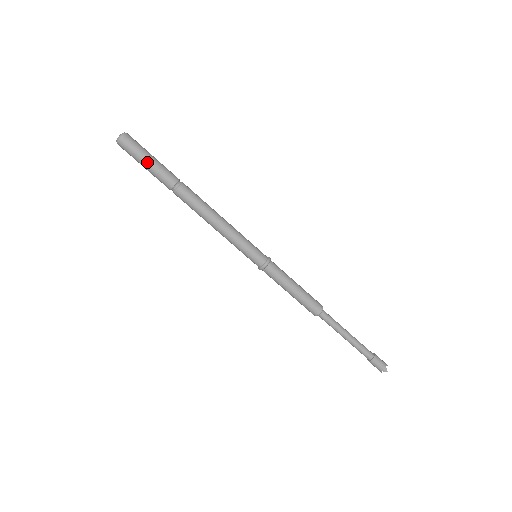
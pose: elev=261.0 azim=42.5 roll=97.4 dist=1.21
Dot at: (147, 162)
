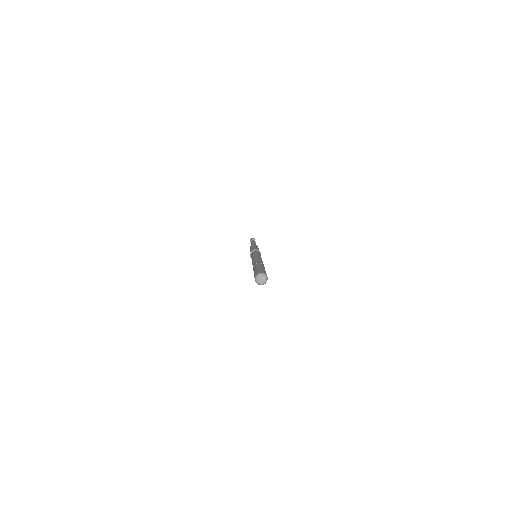
Dot at: occluded
